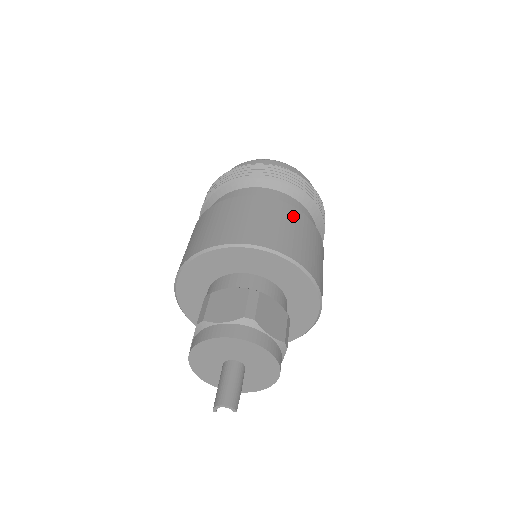
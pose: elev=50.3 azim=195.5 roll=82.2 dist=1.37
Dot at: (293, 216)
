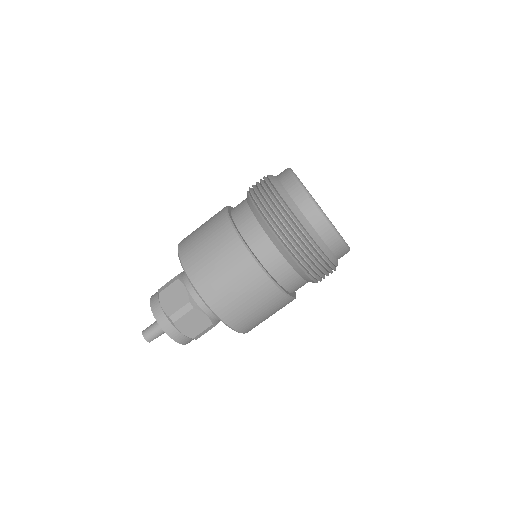
Dot at: (255, 282)
